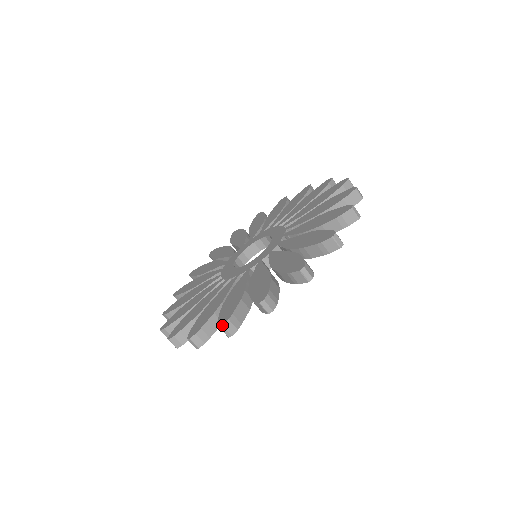
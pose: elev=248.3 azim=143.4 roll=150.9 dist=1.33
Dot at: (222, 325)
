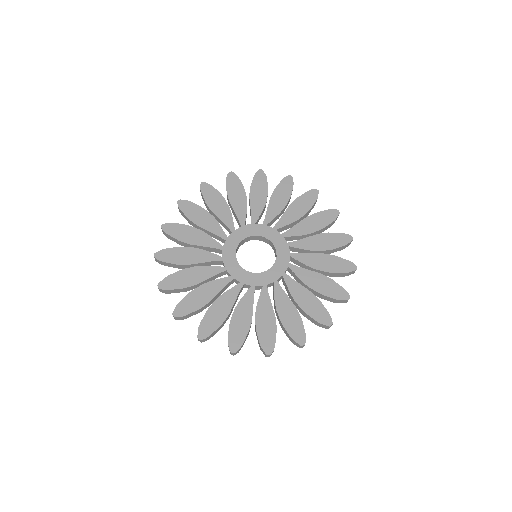
Dot at: (158, 287)
